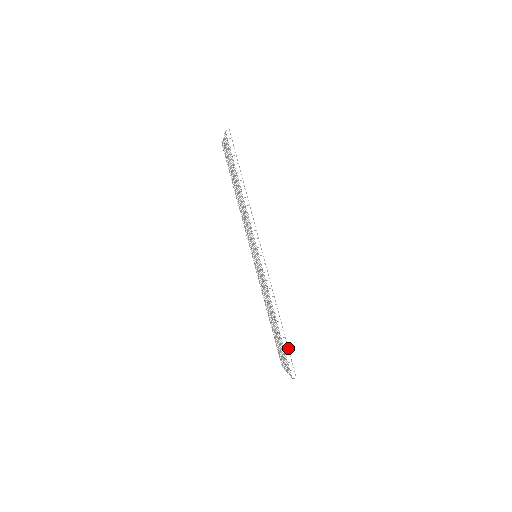
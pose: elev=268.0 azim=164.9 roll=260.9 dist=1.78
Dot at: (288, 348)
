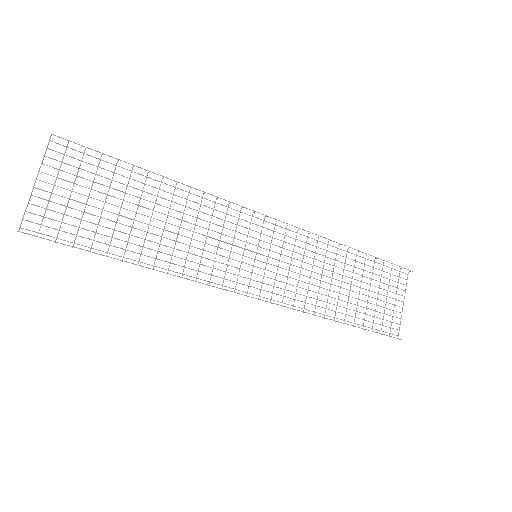
Dot at: occluded
